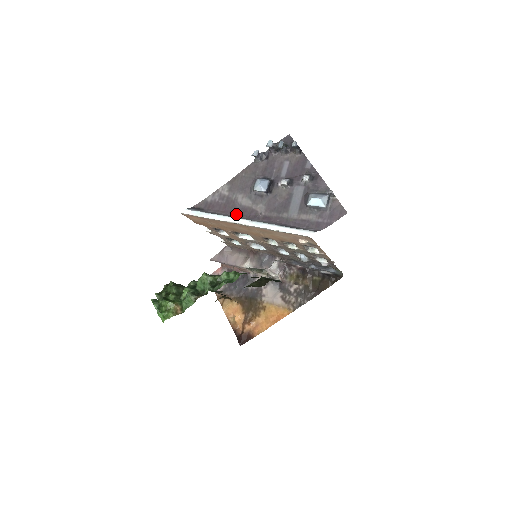
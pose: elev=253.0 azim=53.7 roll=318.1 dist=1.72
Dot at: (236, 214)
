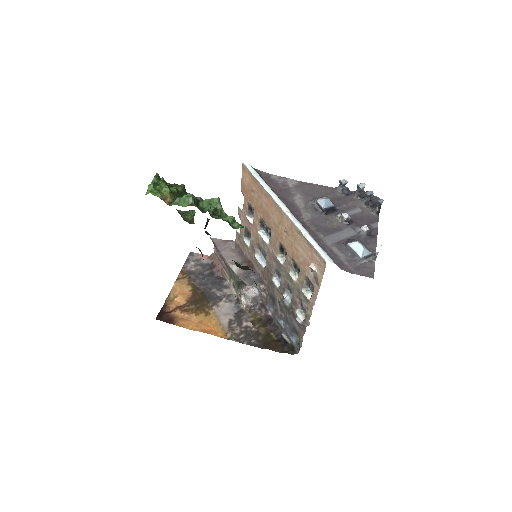
Dot at: (284, 201)
